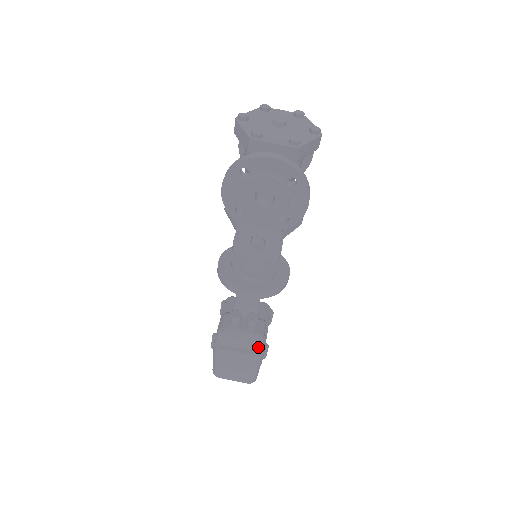
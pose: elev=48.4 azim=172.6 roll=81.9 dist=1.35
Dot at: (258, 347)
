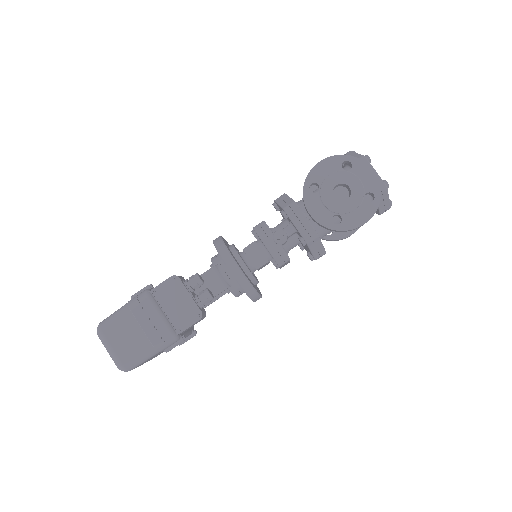
Dot at: (184, 326)
